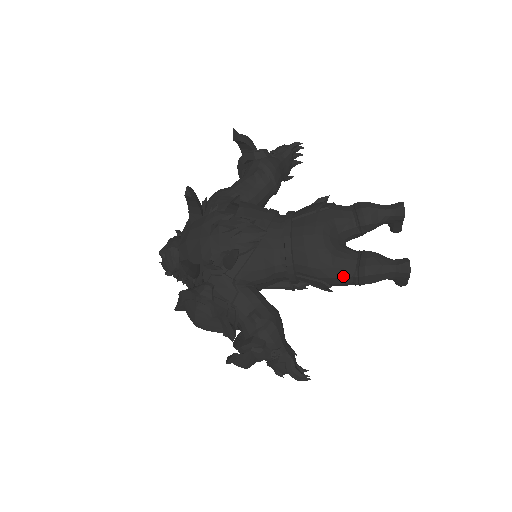
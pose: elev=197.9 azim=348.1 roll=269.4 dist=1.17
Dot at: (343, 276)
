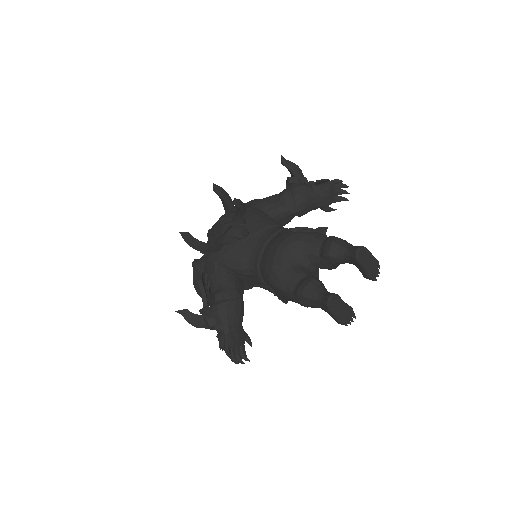
Dot at: (286, 289)
